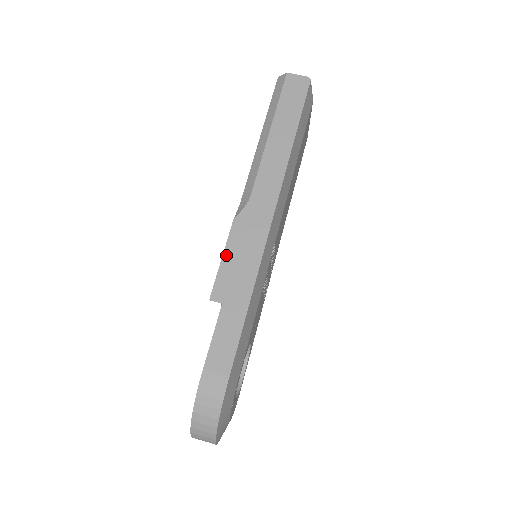
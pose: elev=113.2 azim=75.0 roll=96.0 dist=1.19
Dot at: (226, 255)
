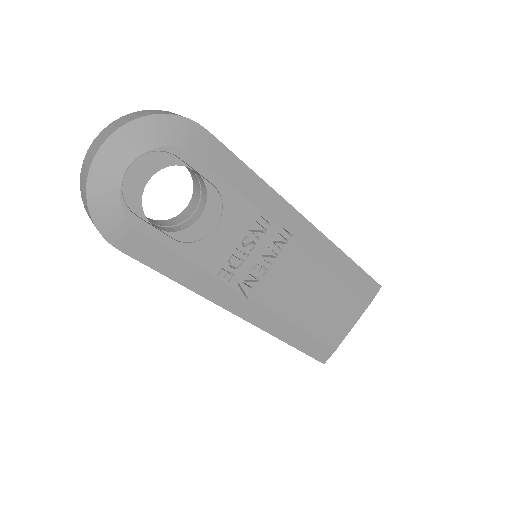
Dot at: occluded
